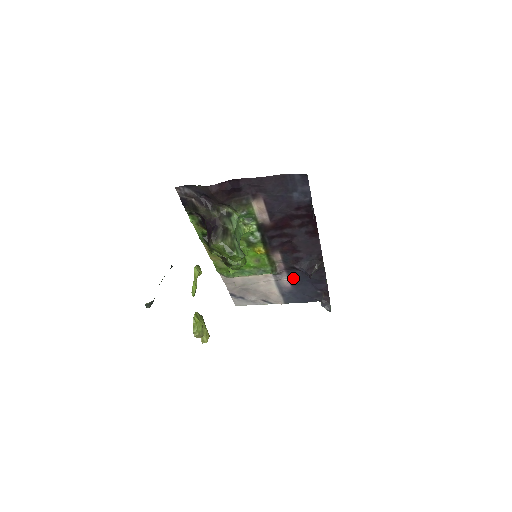
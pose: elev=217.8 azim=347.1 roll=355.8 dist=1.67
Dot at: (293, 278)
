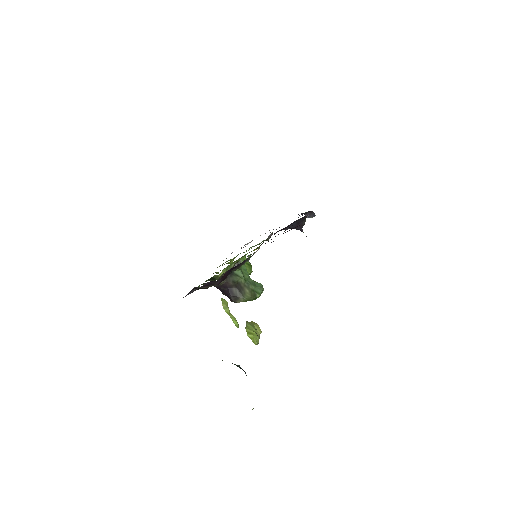
Dot at: occluded
